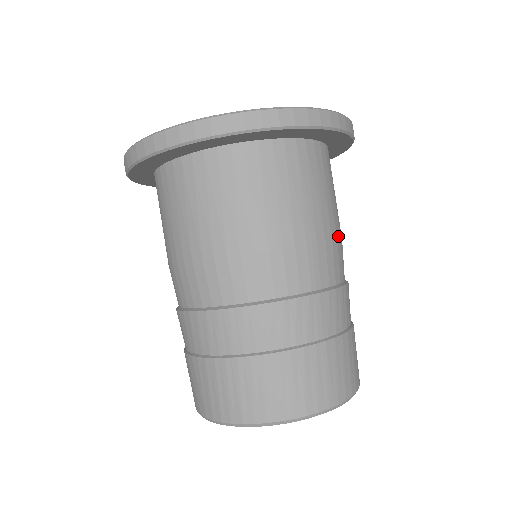
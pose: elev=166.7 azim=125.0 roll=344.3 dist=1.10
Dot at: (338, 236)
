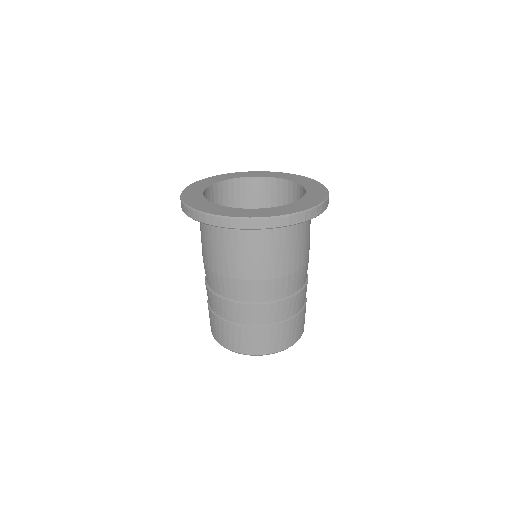
Dot at: (291, 272)
